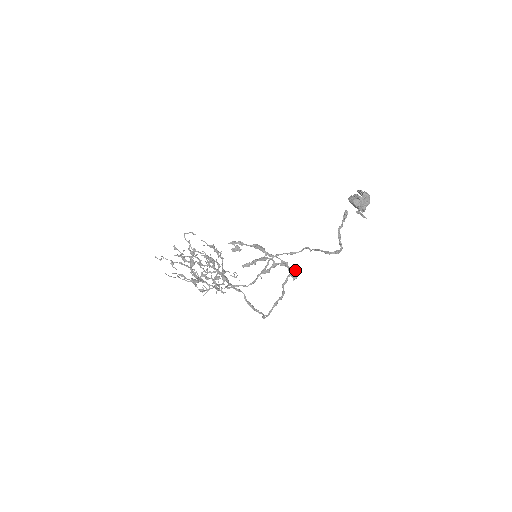
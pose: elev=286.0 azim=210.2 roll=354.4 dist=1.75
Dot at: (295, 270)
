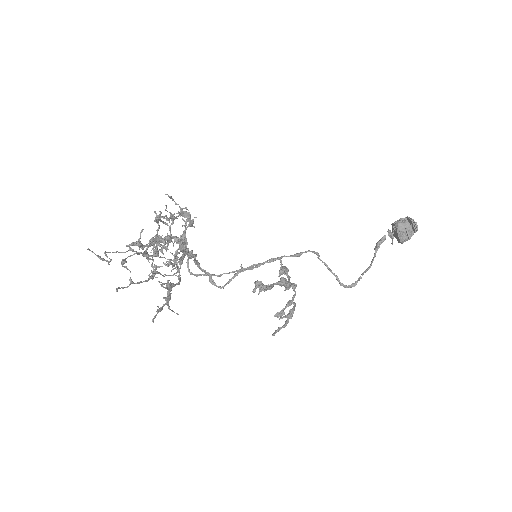
Dot at: (288, 269)
